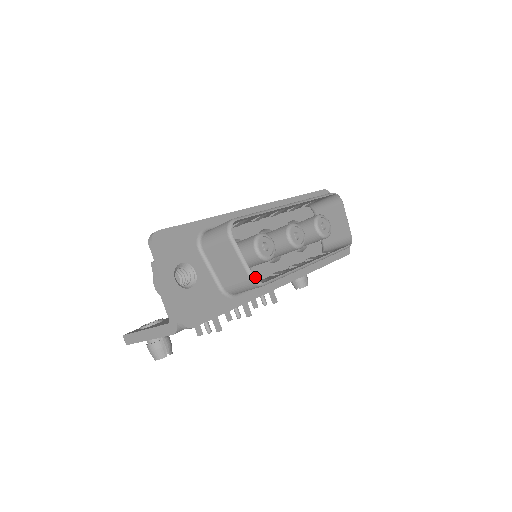
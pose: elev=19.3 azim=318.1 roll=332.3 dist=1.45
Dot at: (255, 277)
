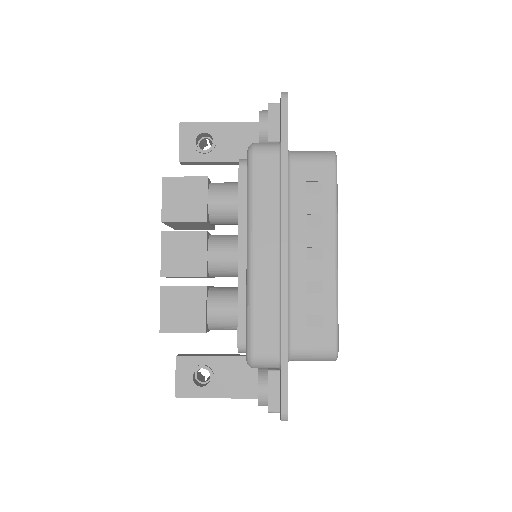
Dot at: occluded
